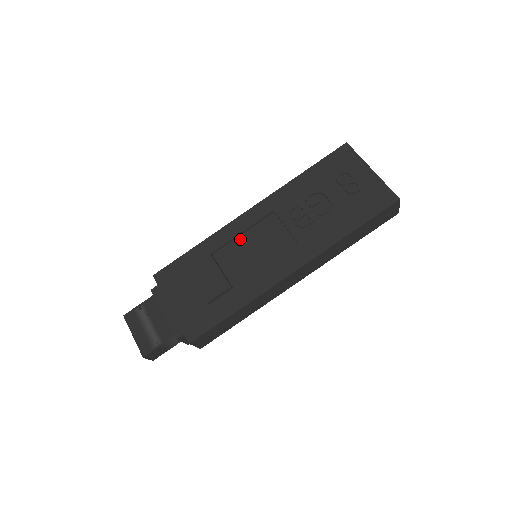
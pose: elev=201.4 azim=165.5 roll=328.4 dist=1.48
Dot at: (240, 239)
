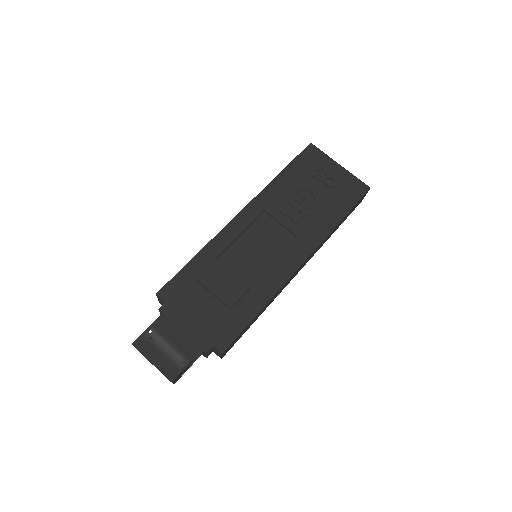
Dot at: (239, 242)
